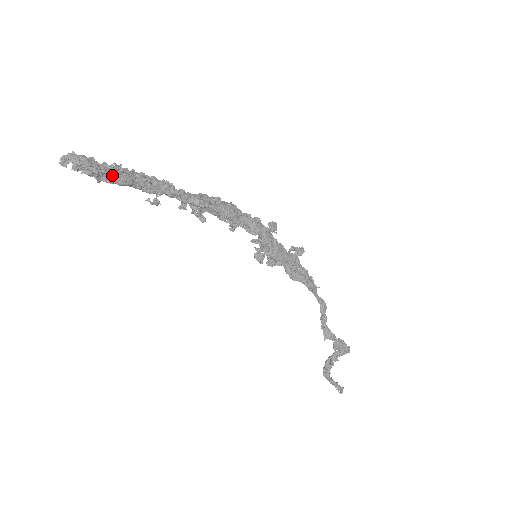
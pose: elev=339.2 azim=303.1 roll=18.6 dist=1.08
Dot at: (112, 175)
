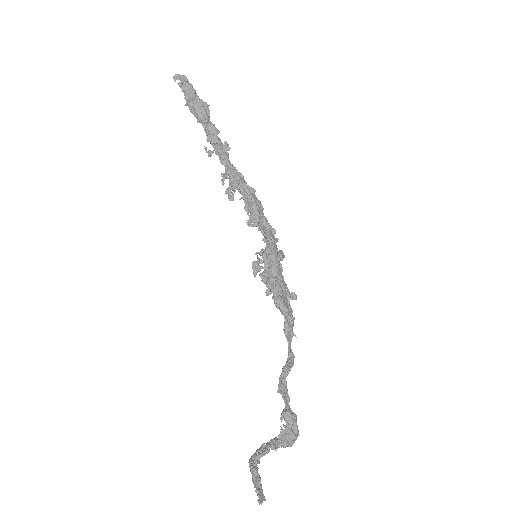
Dot at: (199, 105)
